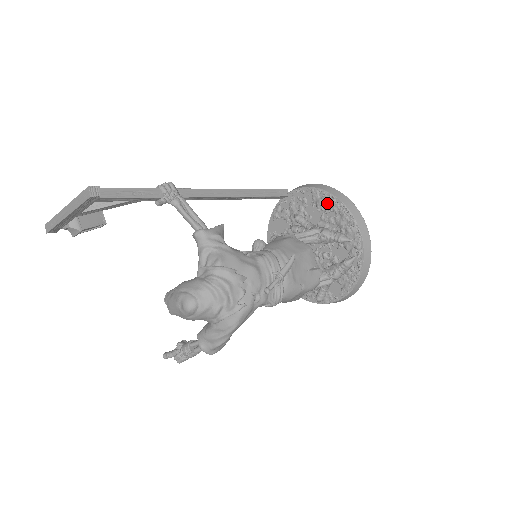
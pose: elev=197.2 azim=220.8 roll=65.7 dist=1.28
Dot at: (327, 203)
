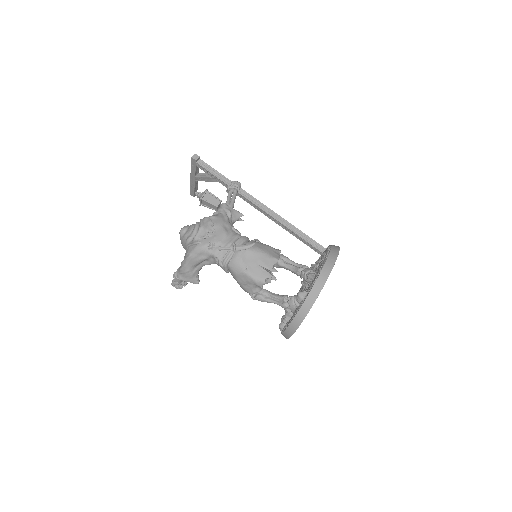
Dot at: occluded
